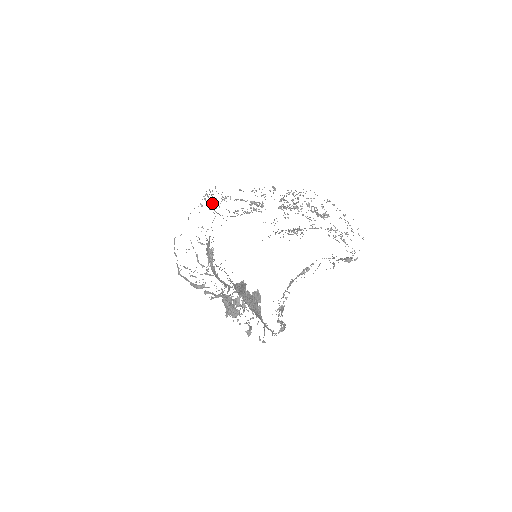
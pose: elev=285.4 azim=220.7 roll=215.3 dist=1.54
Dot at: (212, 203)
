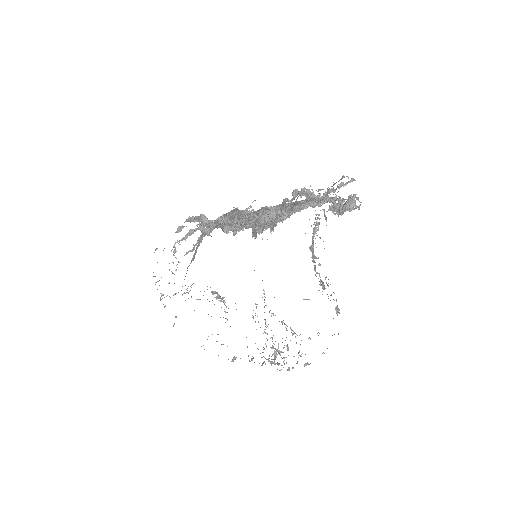
Dot at: occluded
